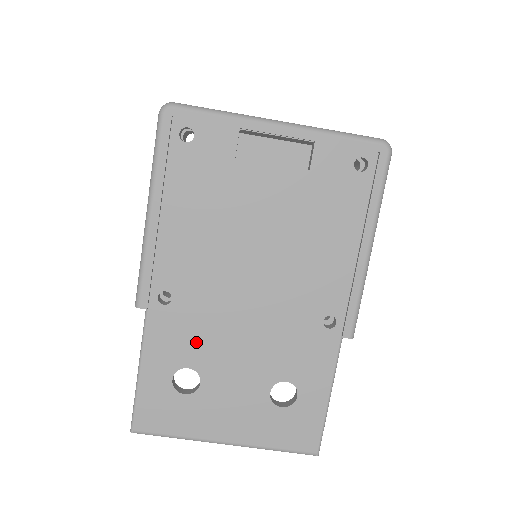
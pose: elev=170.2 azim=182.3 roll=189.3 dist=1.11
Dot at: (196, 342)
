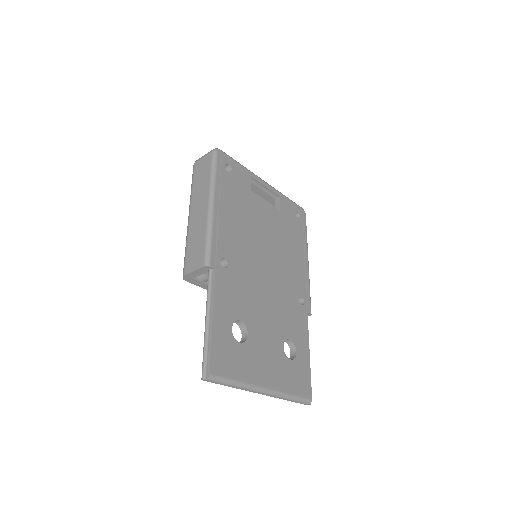
Dot at: (243, 301)
